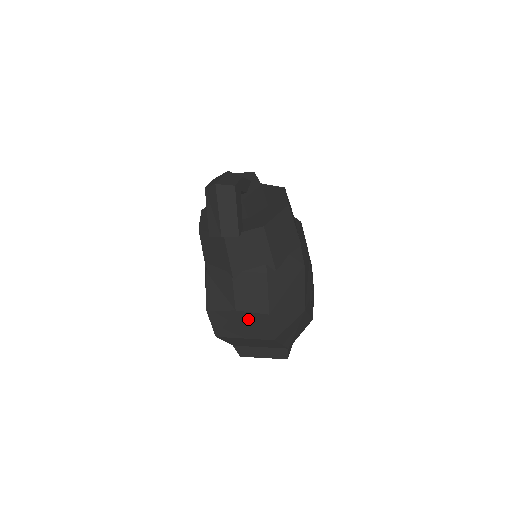
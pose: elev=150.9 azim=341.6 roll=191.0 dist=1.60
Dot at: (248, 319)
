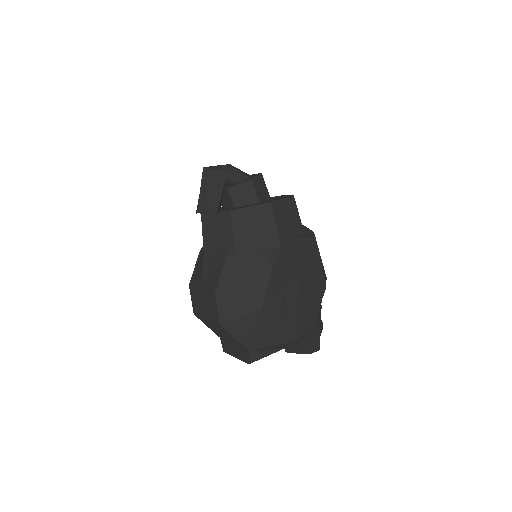
Dot at: (206, 297)
